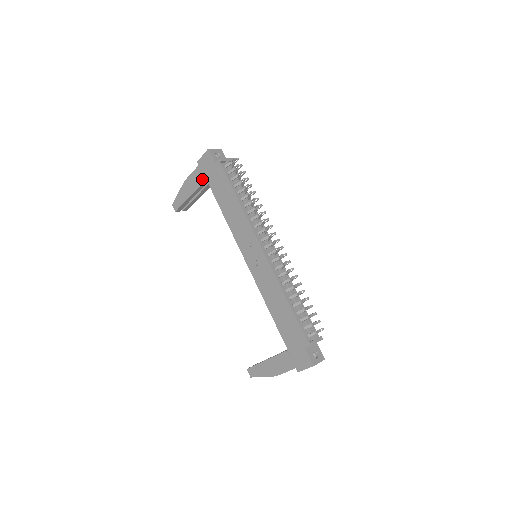
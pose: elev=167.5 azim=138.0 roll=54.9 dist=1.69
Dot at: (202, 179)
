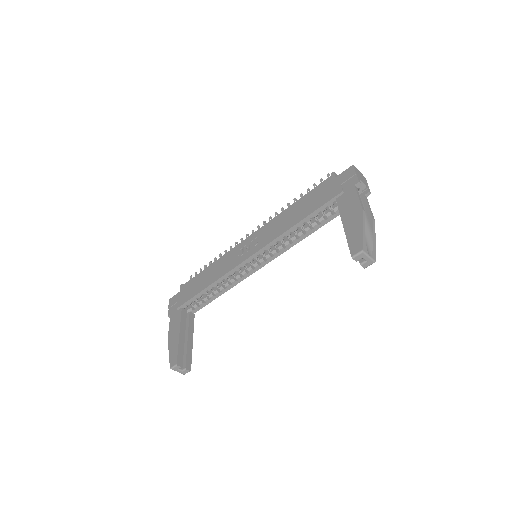
Dot at: (179, 312)
